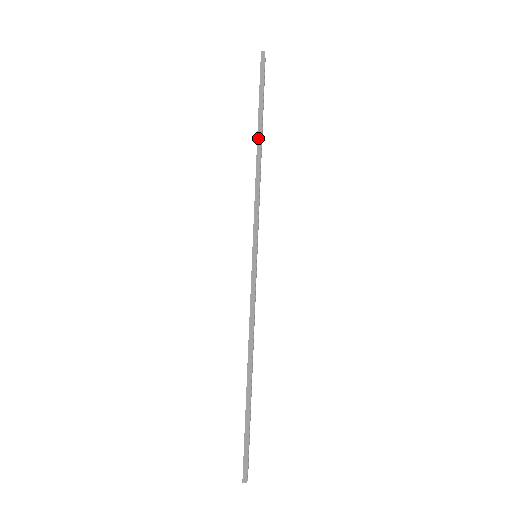
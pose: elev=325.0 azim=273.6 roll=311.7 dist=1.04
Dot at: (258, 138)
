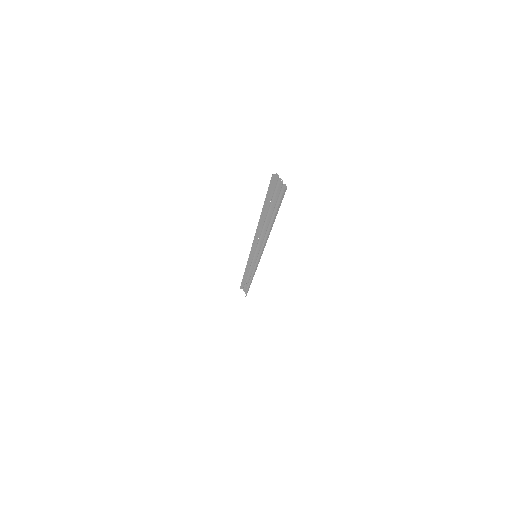
Dot at: (270, 230)
